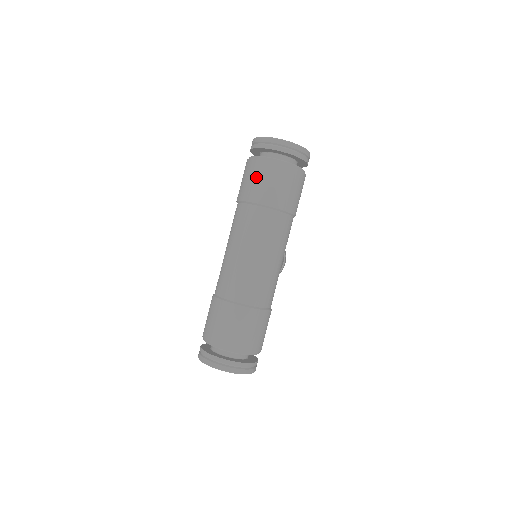
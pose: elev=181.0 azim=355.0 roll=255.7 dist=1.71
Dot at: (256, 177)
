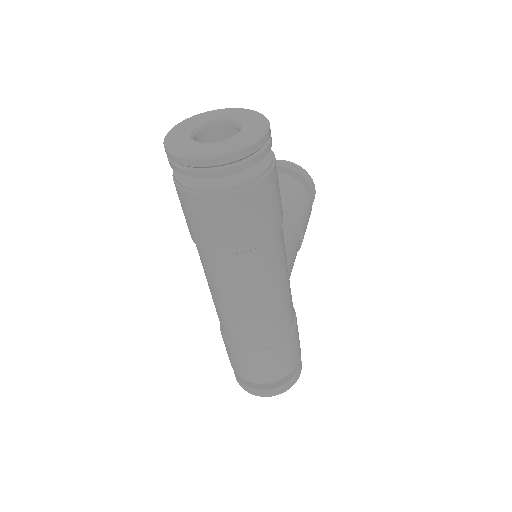
Dot at: (192, 217)
